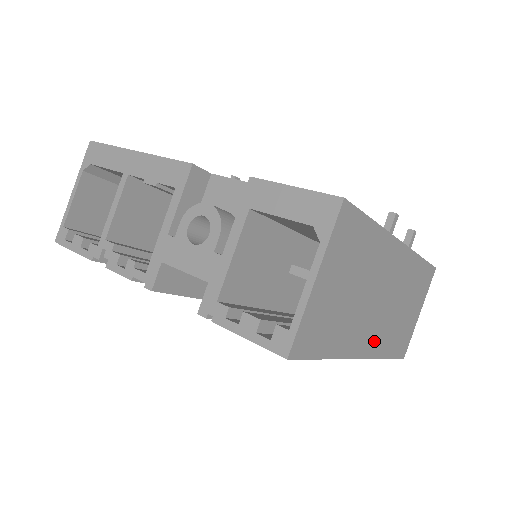
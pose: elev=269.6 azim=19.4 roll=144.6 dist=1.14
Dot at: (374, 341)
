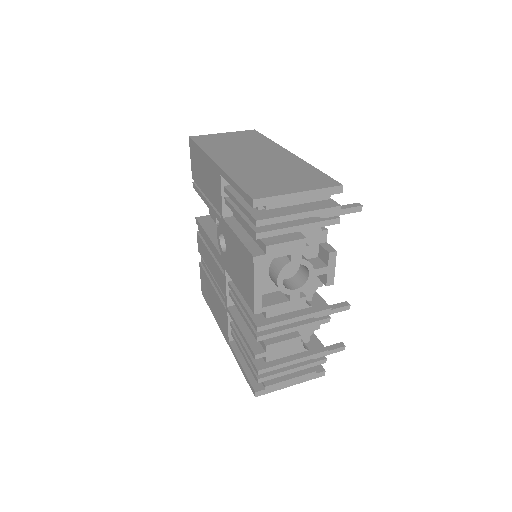
Dot at: (231, 164)
